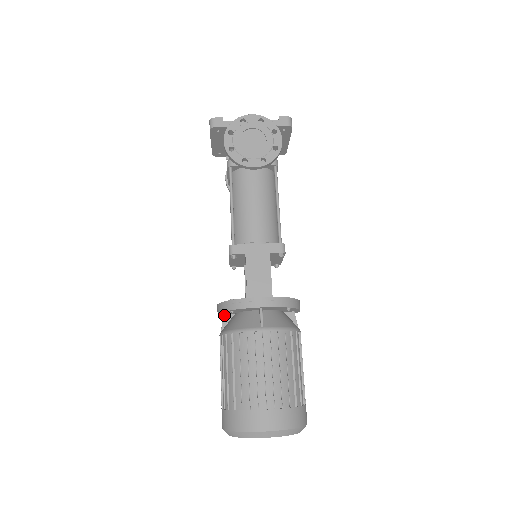
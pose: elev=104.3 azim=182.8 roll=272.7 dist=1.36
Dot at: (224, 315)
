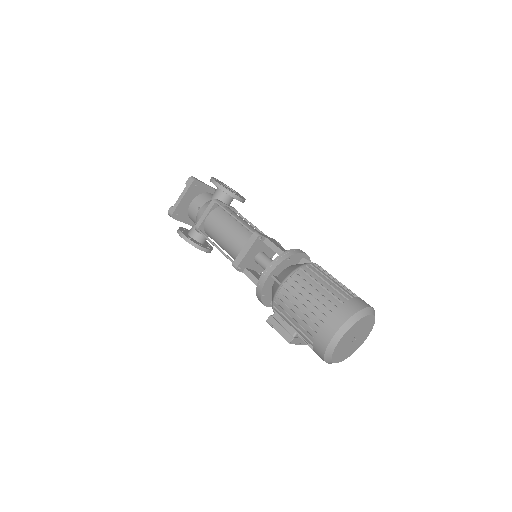
Dot at: (273, 275)
